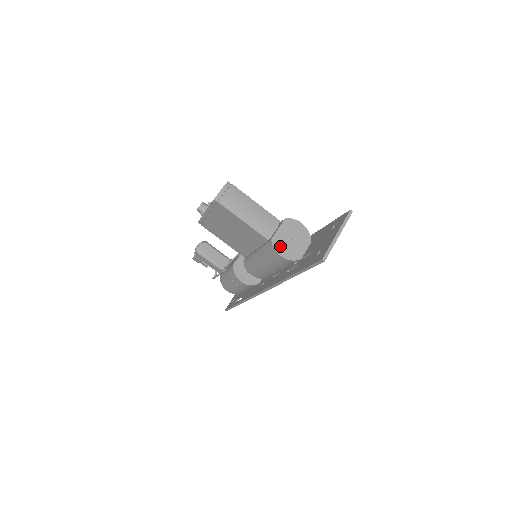
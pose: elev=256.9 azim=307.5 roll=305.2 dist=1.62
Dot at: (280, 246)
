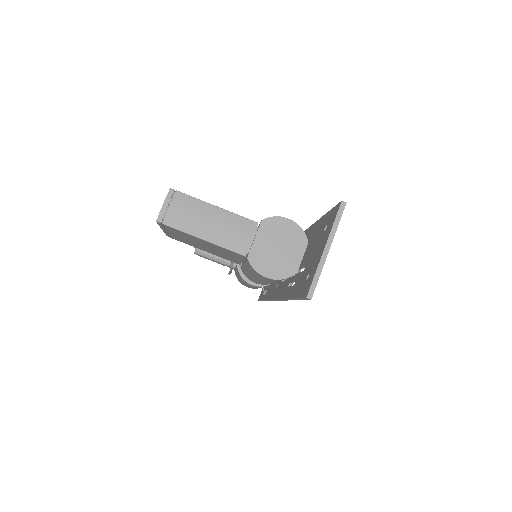
Dot at: (262, 263)
